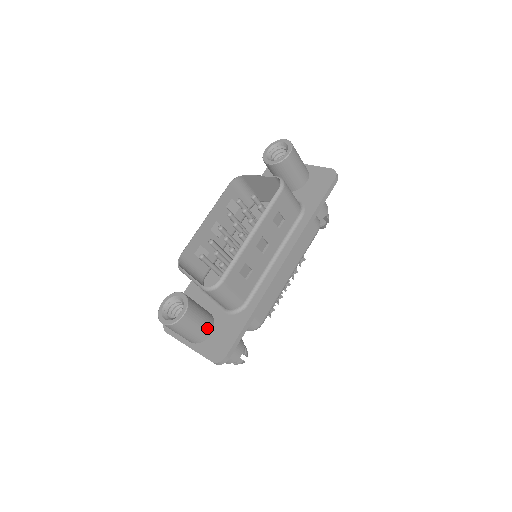
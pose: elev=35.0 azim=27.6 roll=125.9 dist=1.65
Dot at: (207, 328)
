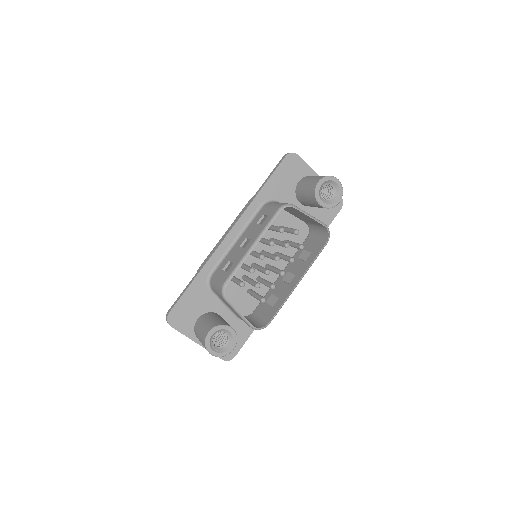
Dot at: occluded
